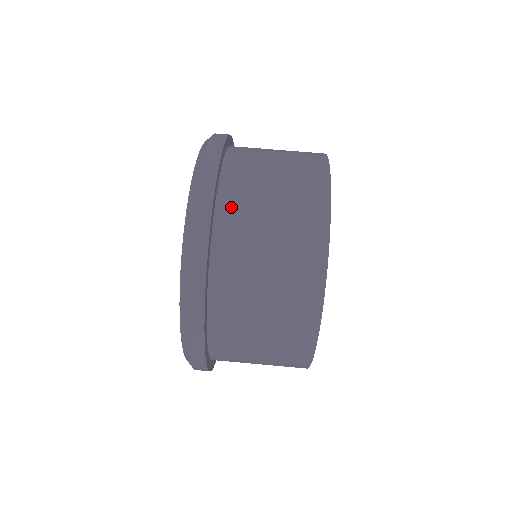
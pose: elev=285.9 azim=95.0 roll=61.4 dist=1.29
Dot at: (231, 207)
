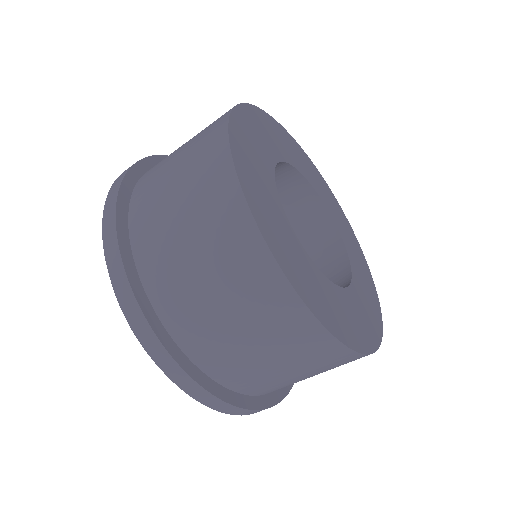
Dot at: (210, 359)
